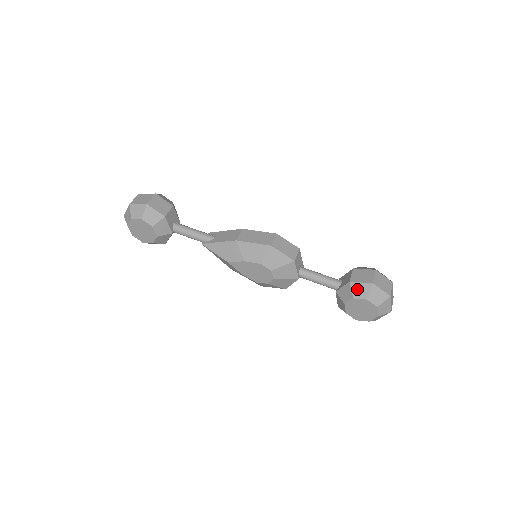
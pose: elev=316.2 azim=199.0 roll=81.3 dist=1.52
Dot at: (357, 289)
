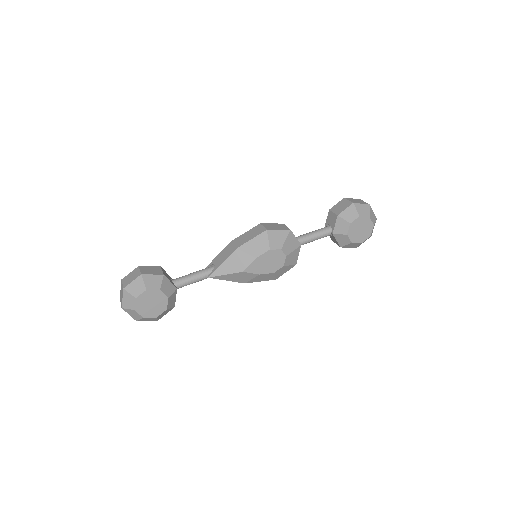
Dot at: (347, 215)
